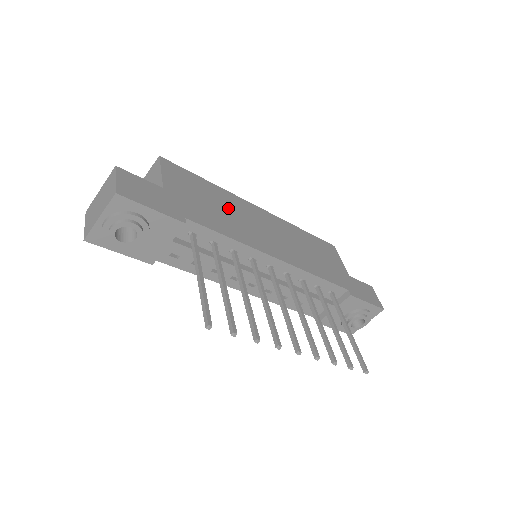
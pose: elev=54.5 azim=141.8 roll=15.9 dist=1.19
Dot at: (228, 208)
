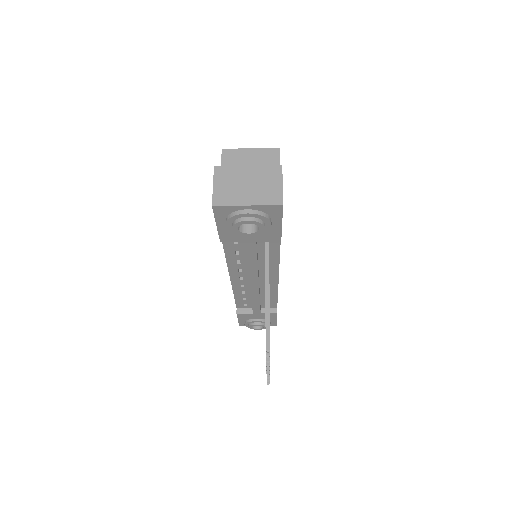
Dot at: occluded
